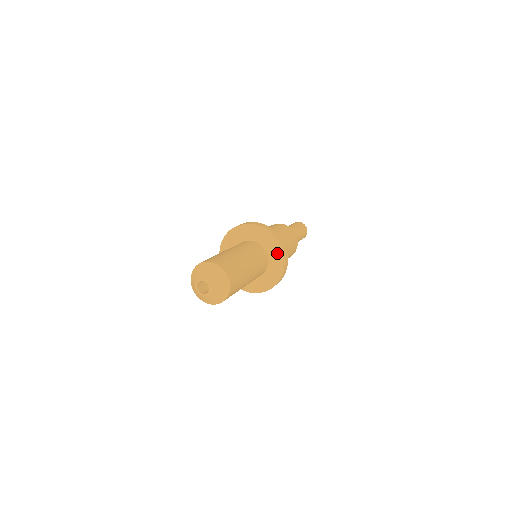
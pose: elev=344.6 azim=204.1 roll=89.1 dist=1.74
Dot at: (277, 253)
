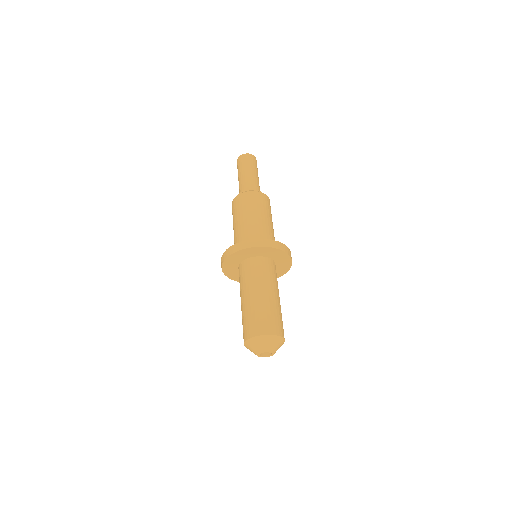
Dot at: (284, 268)
